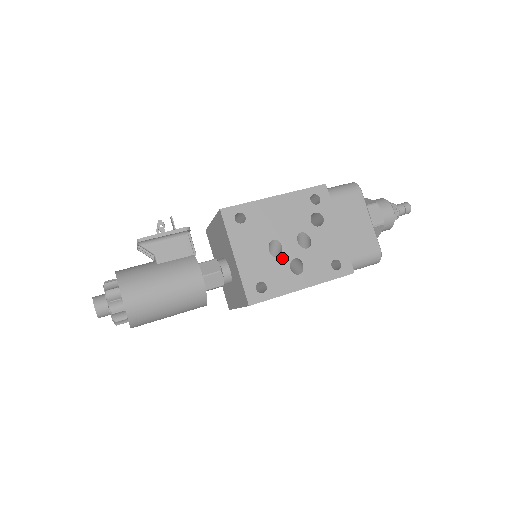
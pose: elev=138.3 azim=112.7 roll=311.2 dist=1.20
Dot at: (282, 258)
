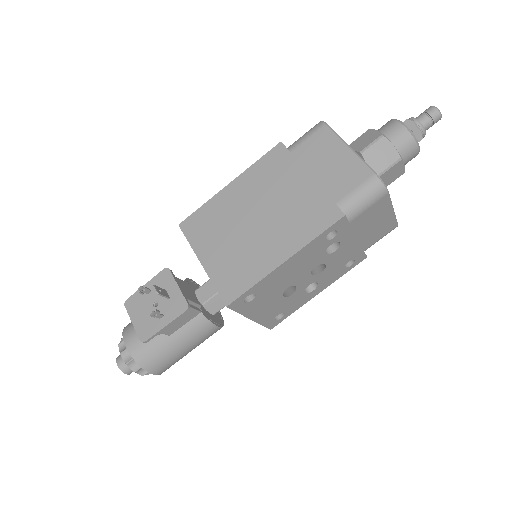
Dot at: (297, 292)
